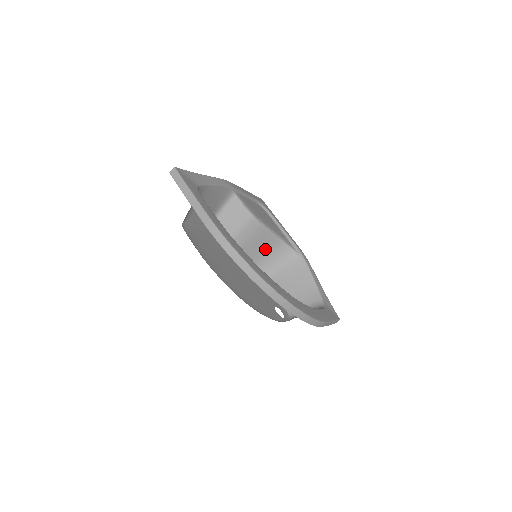
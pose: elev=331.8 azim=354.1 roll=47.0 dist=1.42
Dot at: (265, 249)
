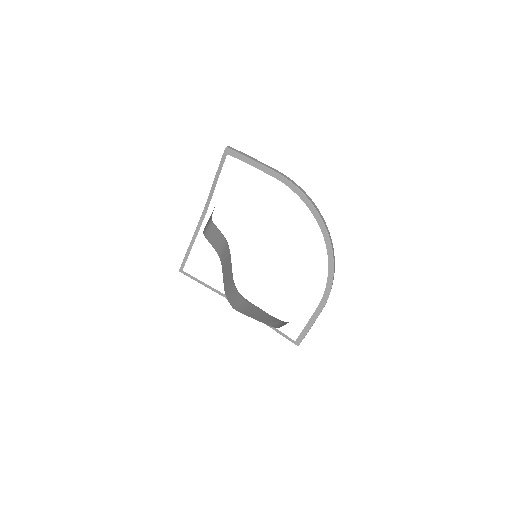
Dot at: (229, 280)
